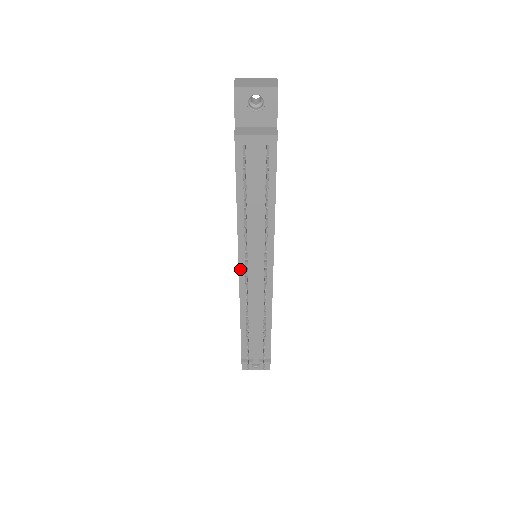
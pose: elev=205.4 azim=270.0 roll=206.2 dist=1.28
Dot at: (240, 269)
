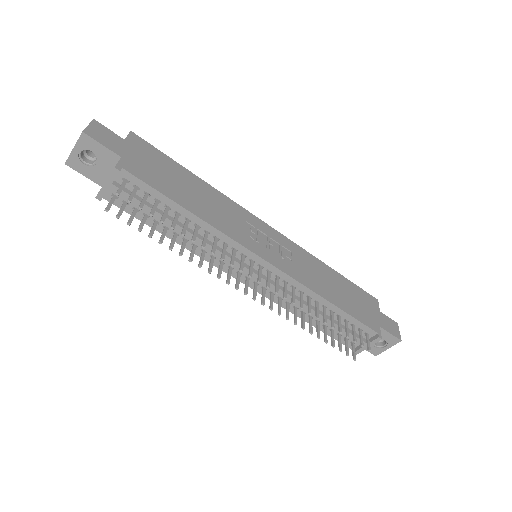
Dot at: (242, 281)
